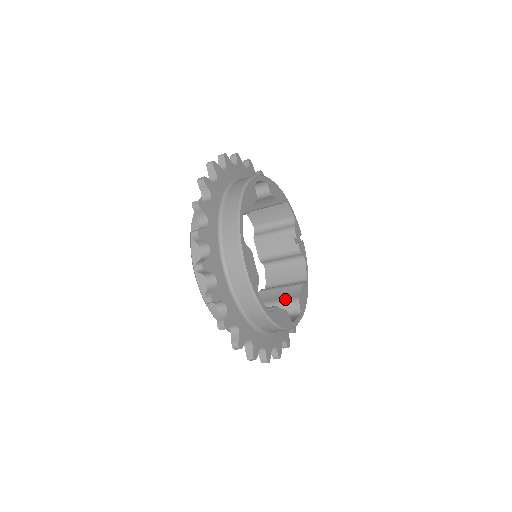
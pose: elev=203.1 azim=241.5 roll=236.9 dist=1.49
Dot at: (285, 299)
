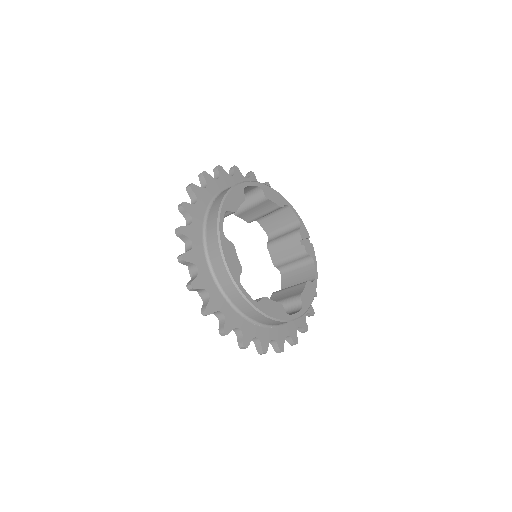
Dot at: (290, 297)
